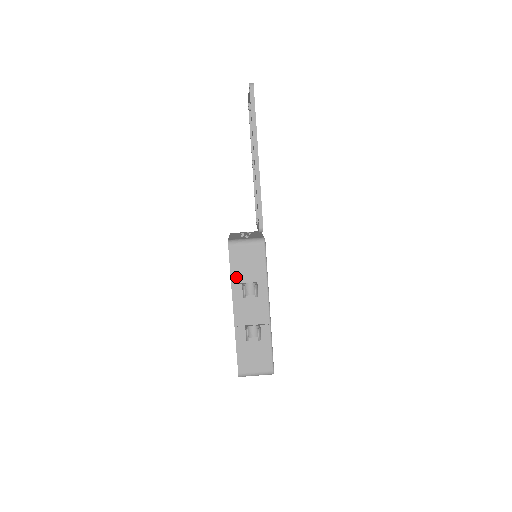
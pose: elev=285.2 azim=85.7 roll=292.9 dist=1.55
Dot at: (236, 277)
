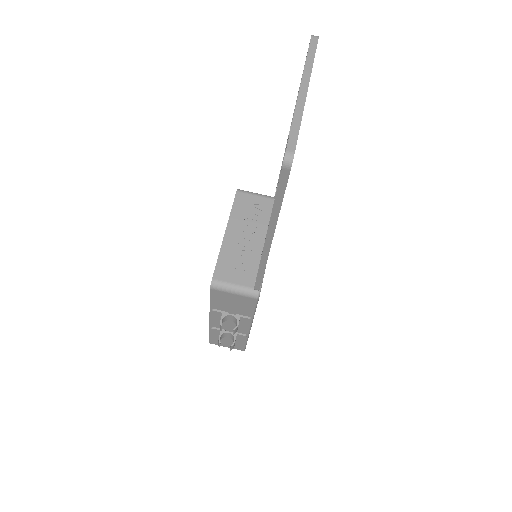
Dot at: (216, 306)
